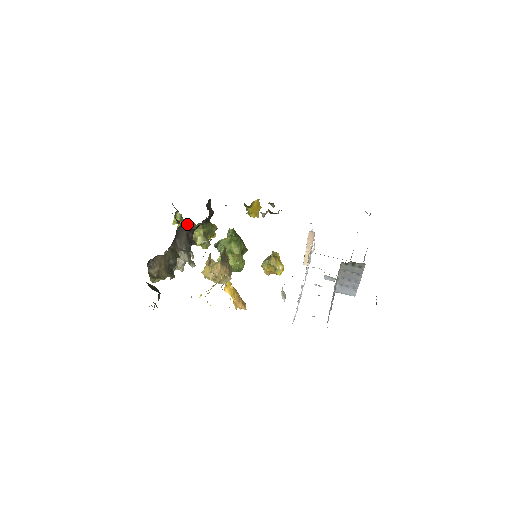
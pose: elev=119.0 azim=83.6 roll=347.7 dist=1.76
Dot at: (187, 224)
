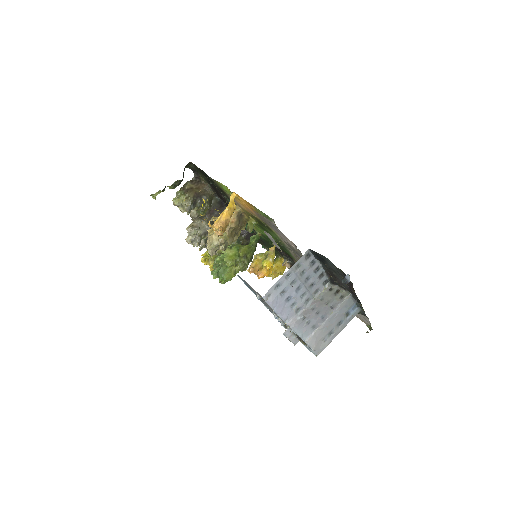
Dot at: occluded
